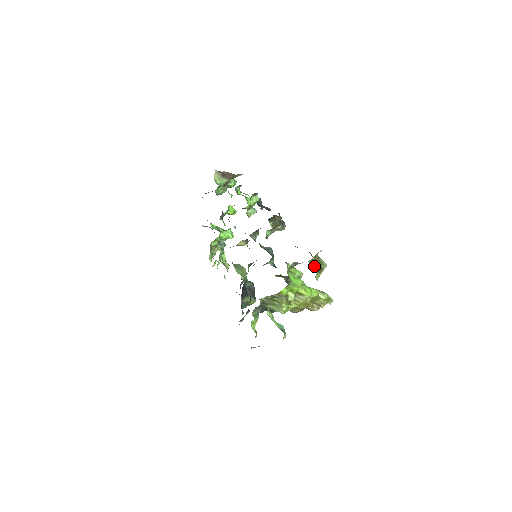
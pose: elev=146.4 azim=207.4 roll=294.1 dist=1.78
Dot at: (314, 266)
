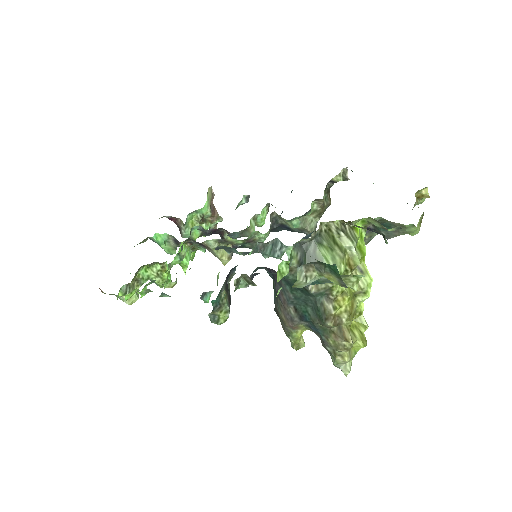
Dot at: occluded
